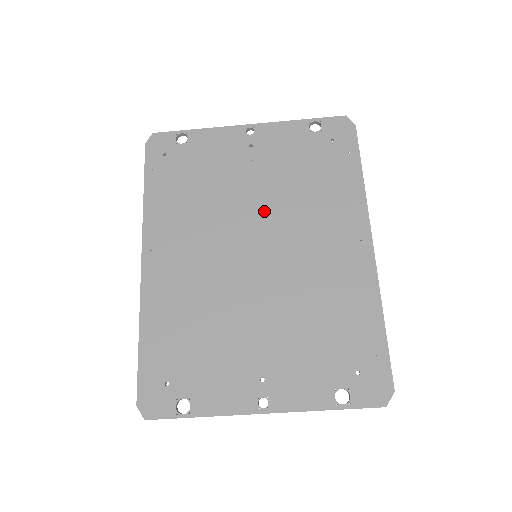
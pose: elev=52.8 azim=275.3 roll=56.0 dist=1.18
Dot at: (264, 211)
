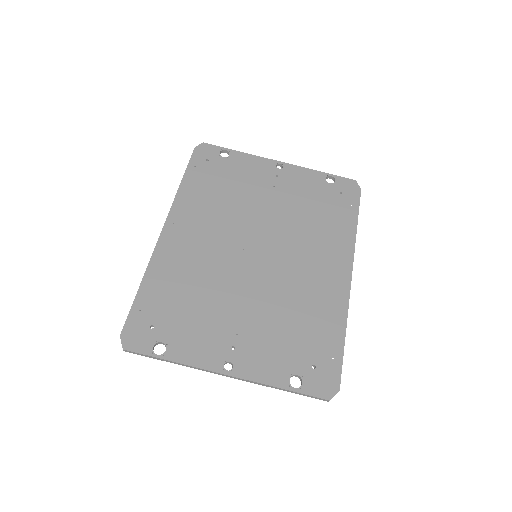
Dot at: (272, 227)
